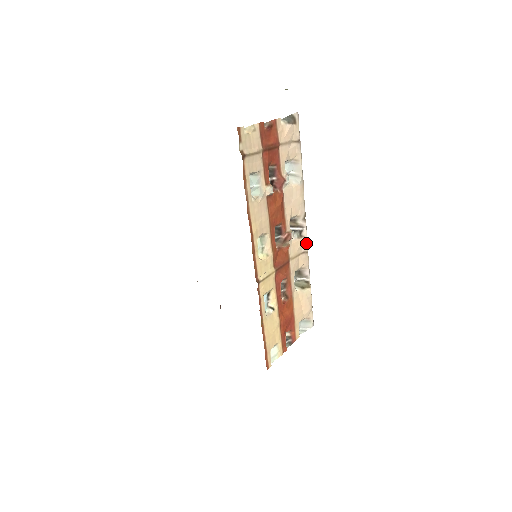
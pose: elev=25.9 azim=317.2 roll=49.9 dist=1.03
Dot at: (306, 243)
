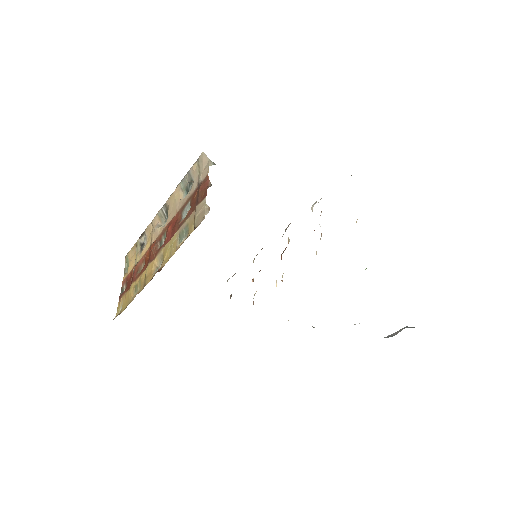
Dot at: occluded
